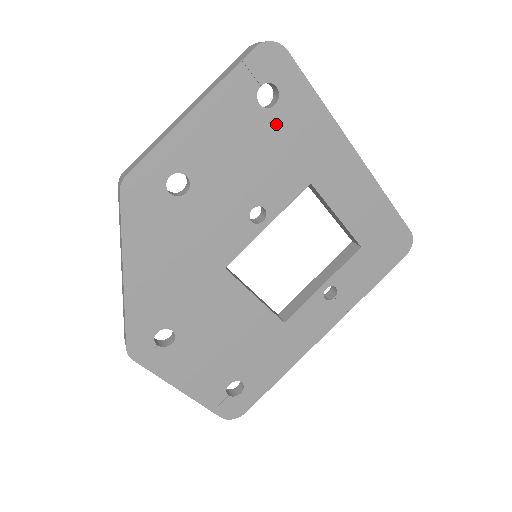
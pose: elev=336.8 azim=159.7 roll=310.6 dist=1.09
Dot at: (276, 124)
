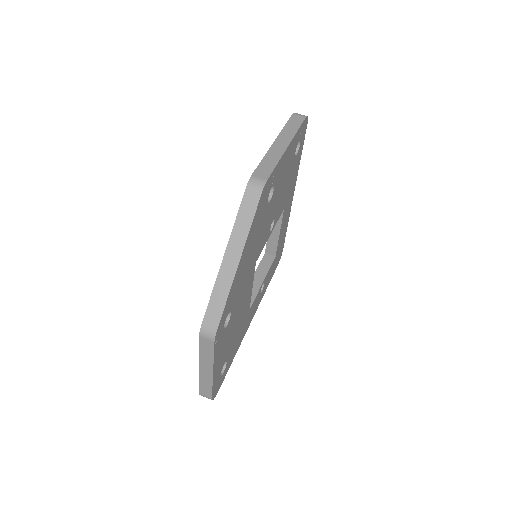
Dot at: (293, 166)
